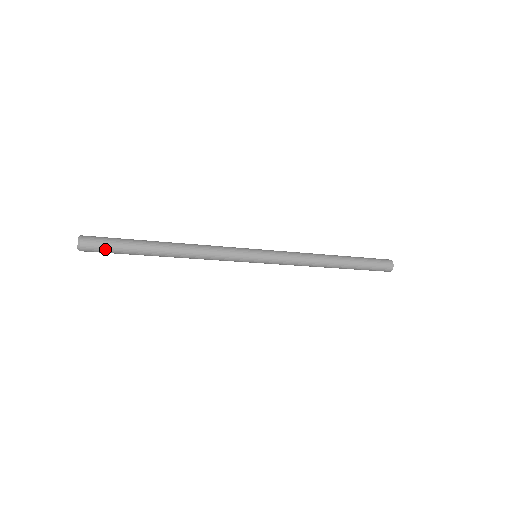
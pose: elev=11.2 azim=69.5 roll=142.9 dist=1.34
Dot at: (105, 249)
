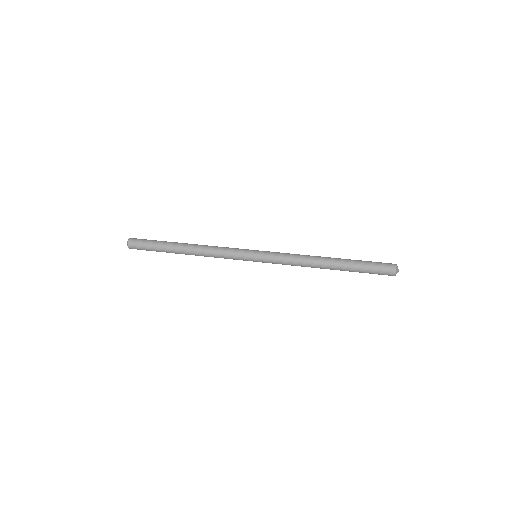
Dot at: occluded
